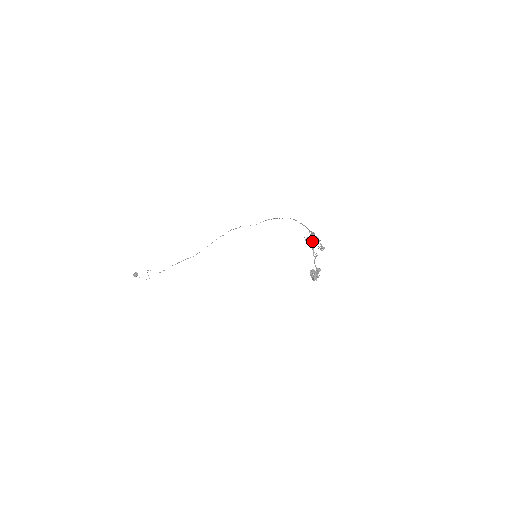
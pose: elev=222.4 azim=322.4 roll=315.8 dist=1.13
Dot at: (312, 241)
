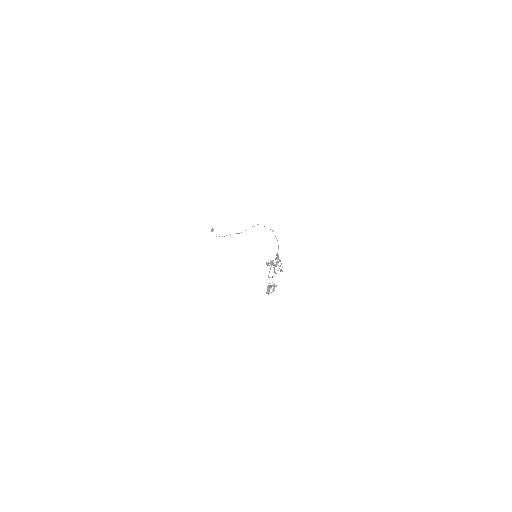
Dot at: (271, 265)
